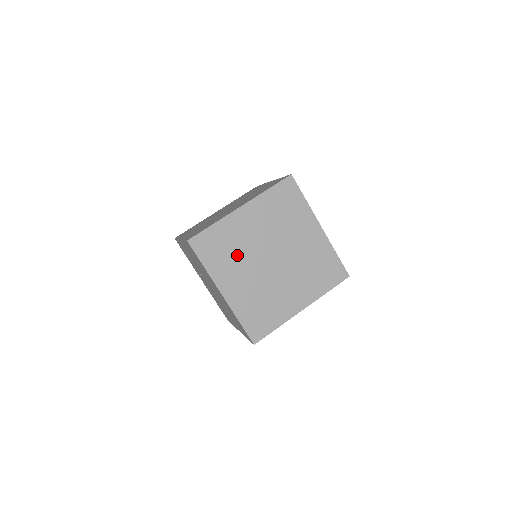
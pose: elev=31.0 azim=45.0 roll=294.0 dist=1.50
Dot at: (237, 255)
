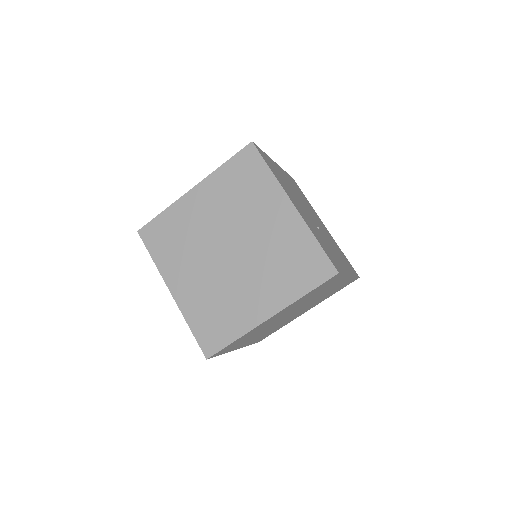
Dot at: (188, 246)
